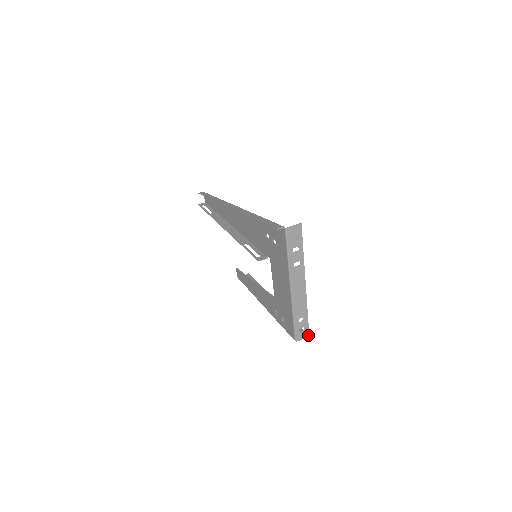
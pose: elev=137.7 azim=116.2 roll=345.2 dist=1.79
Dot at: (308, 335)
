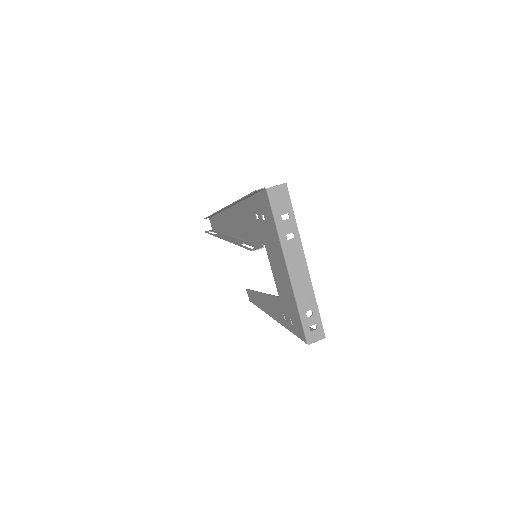
Dot at: (323, 336)
